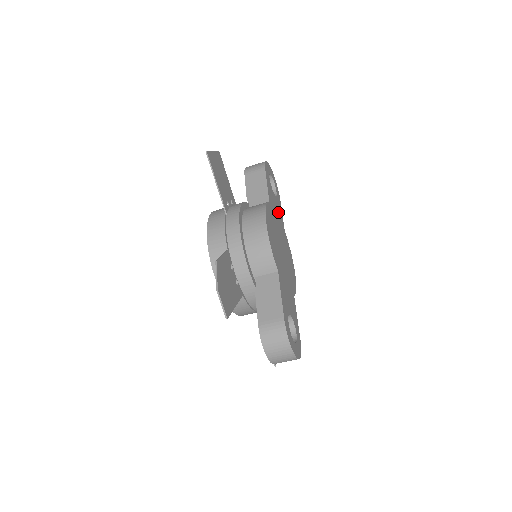
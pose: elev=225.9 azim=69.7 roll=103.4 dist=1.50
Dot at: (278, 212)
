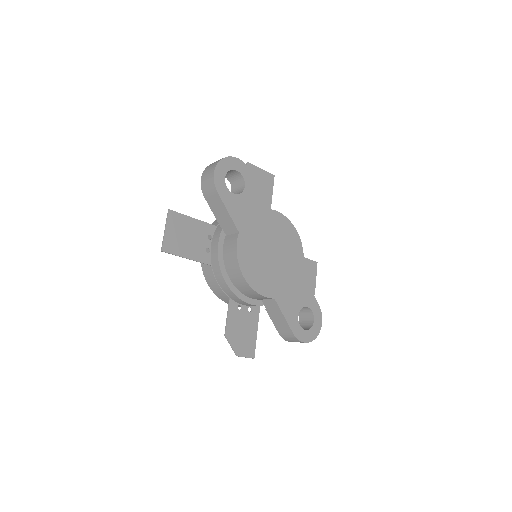
Dot at: (254, 207)
